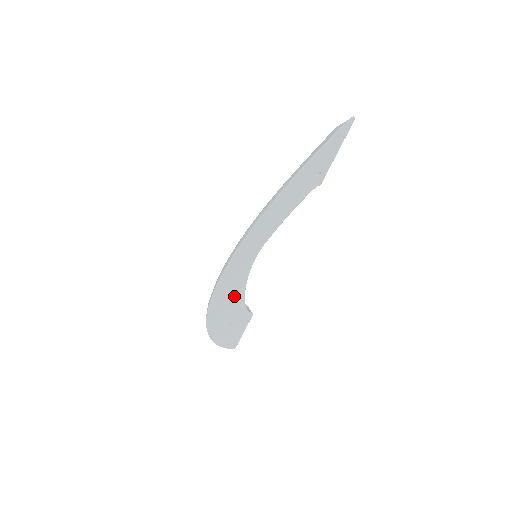
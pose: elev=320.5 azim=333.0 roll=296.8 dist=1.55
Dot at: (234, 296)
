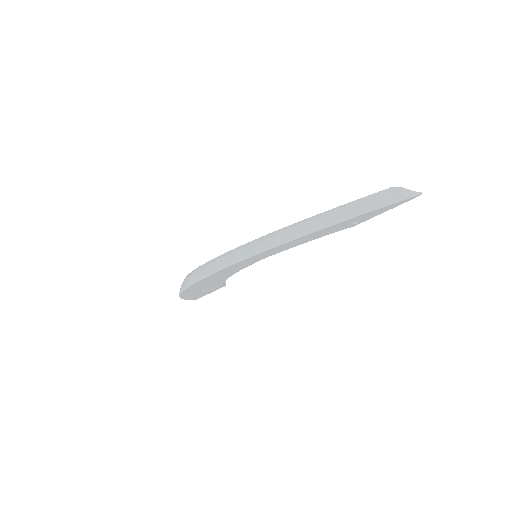
Dot at: (219, 279)
